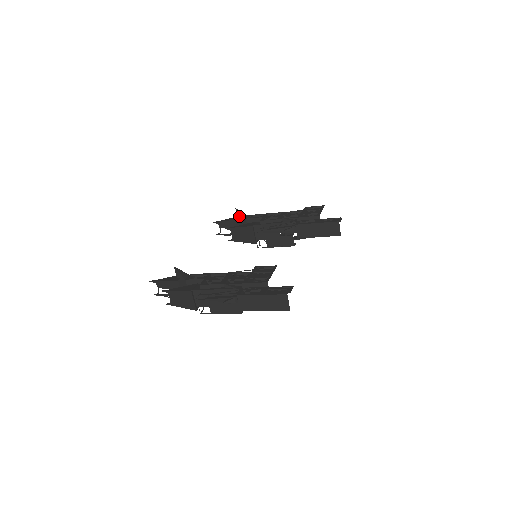
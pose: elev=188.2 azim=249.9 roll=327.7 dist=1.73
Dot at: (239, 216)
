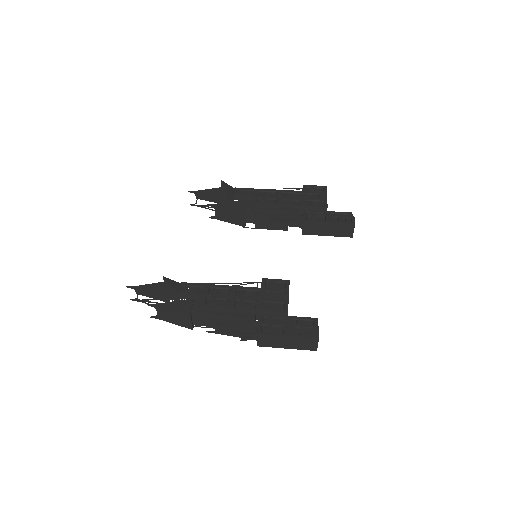
Dot at: (224, 189)
